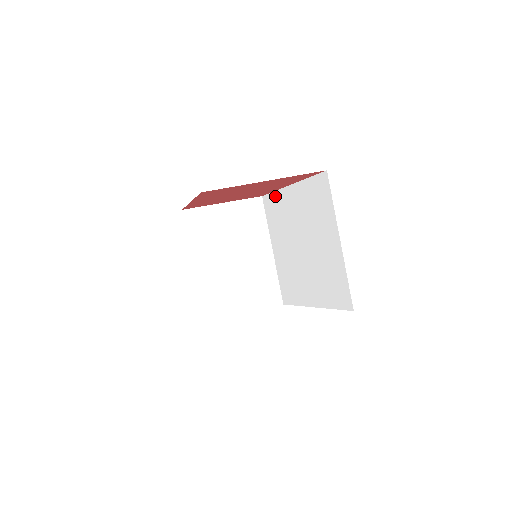
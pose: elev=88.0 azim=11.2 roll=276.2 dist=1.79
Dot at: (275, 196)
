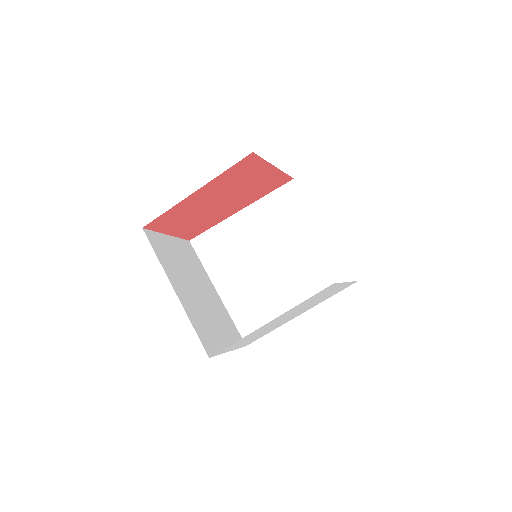
Dot at: (216, 230)
